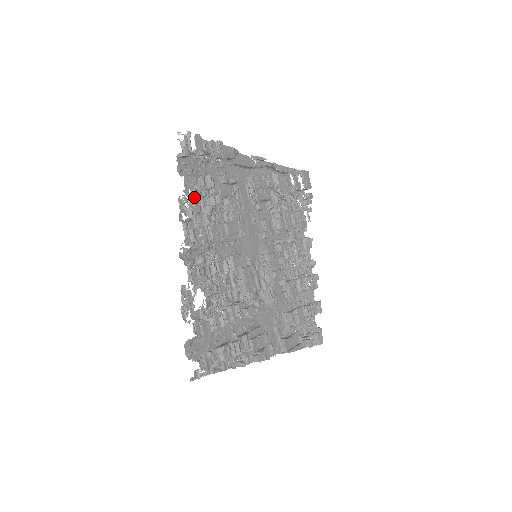
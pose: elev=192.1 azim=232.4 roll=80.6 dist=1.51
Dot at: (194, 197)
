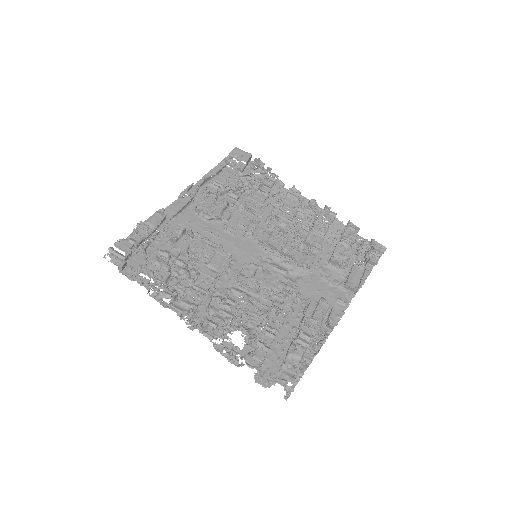
Dot at: (161, 280)
